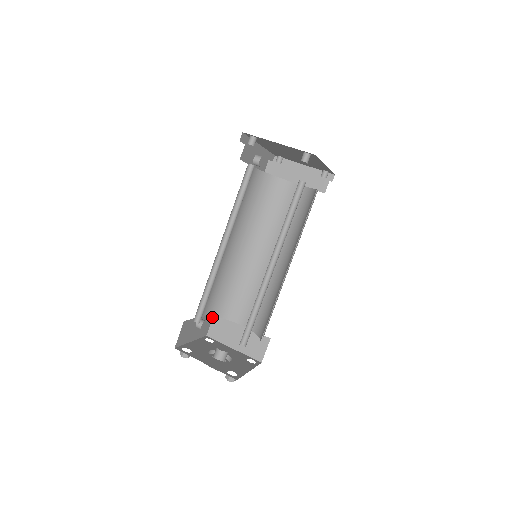
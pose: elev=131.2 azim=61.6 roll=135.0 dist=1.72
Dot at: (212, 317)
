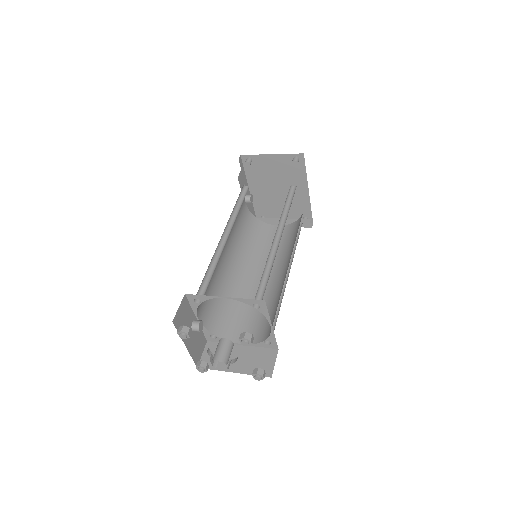
Dot at: (204, 345)
